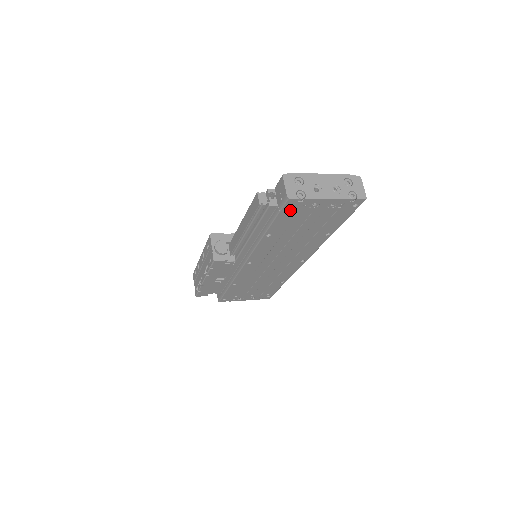
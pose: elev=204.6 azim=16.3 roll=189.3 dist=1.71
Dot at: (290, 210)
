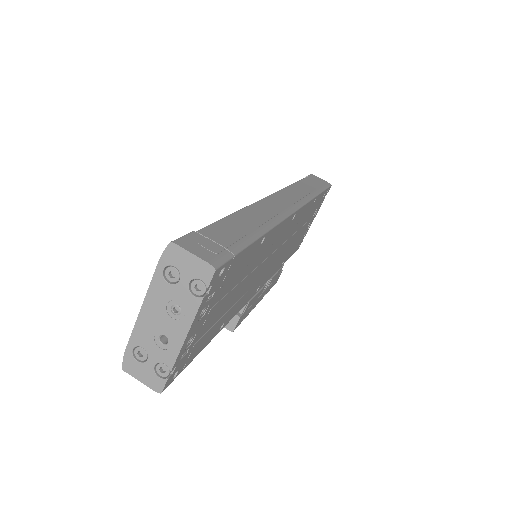
Dot at: (186, 360)
